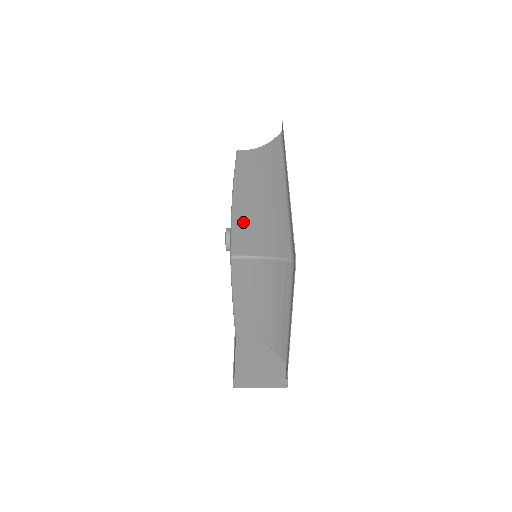
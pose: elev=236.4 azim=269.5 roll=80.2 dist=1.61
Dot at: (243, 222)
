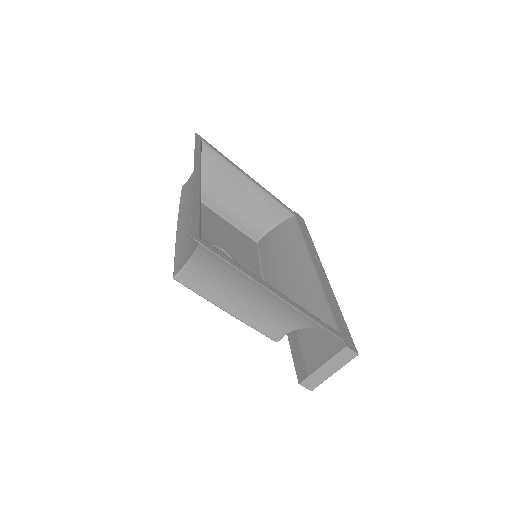
Dot at: (182, 240)
